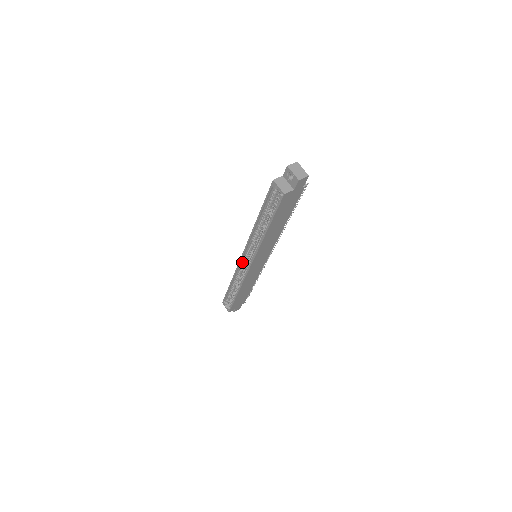
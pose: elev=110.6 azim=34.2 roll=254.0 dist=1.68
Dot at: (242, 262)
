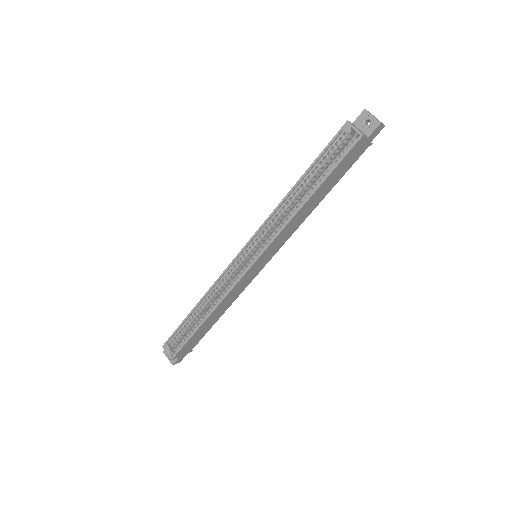
Dot at: (236, 262)
